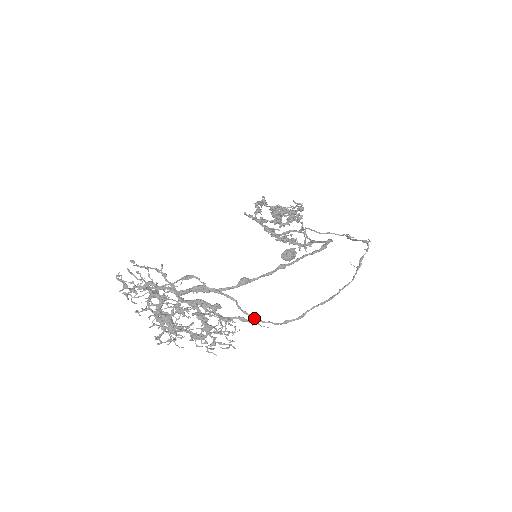
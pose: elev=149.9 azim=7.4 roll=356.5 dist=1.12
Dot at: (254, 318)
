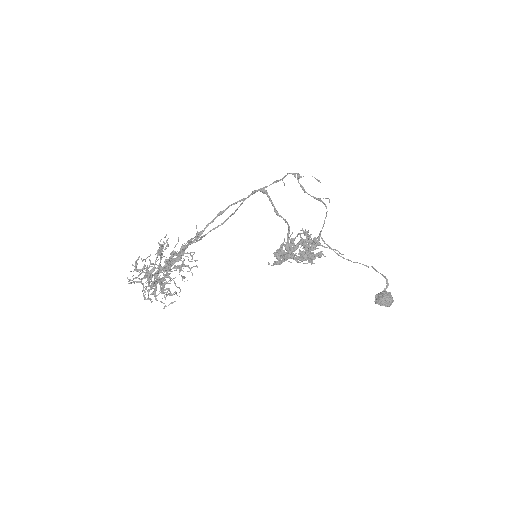
Dot at: (201, 237)
